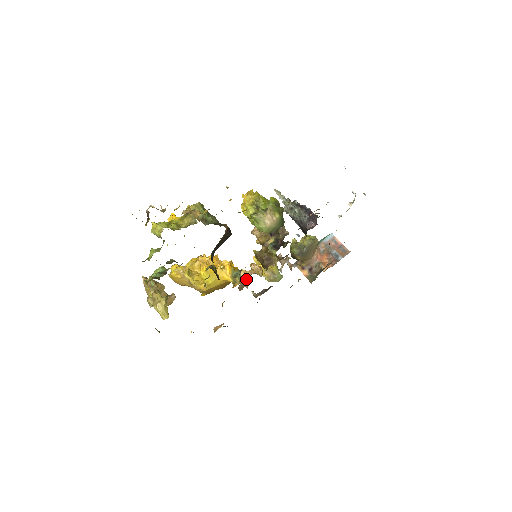
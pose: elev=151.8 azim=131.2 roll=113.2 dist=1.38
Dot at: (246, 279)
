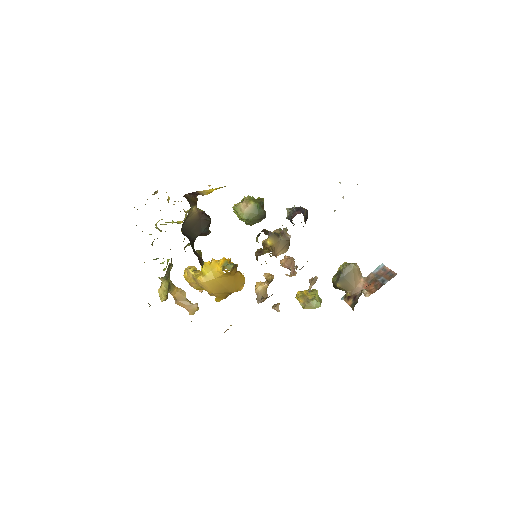
Dot at: (262, 290)
